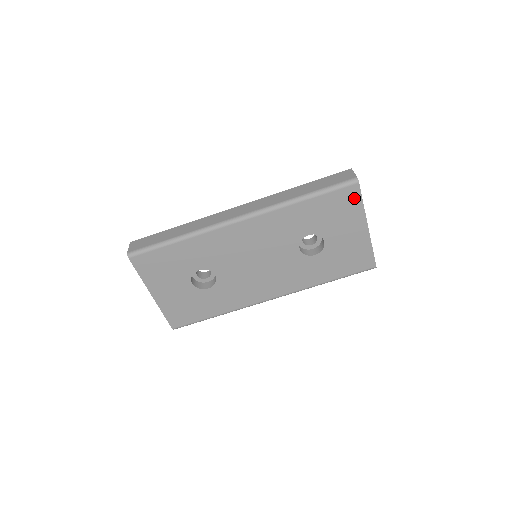
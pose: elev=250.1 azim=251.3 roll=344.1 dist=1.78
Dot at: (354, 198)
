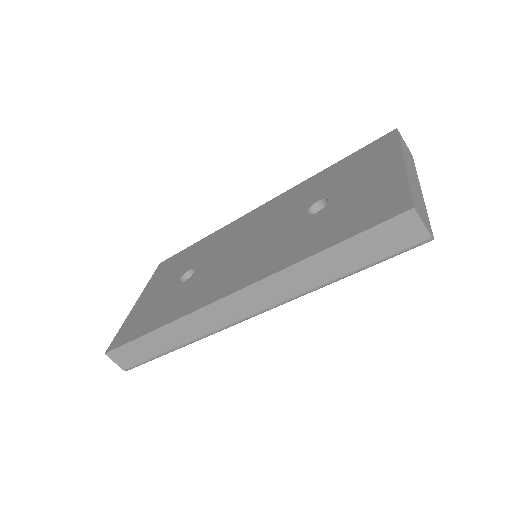
Dot at: occluded
